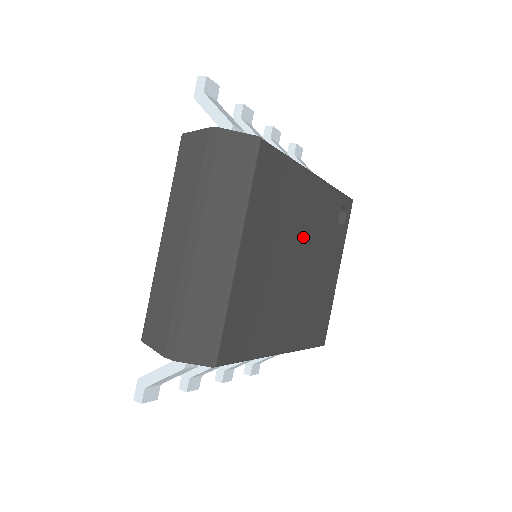
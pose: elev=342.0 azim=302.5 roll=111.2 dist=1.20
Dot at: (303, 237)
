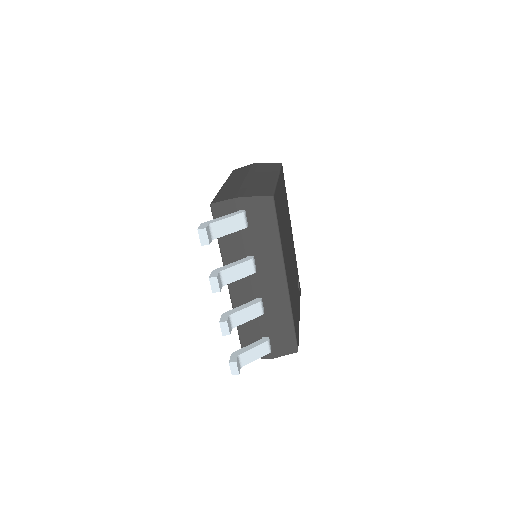
Dot at: (290, 242)
